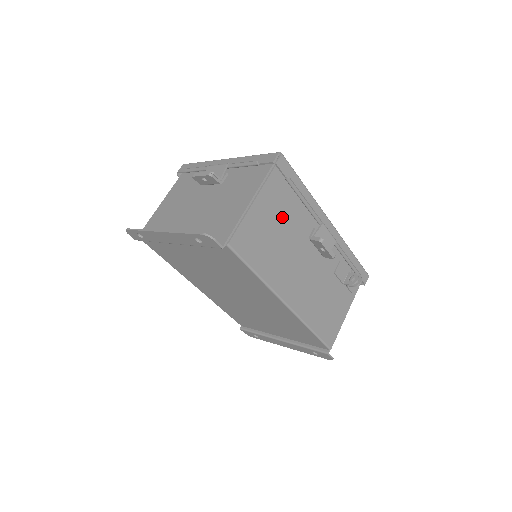
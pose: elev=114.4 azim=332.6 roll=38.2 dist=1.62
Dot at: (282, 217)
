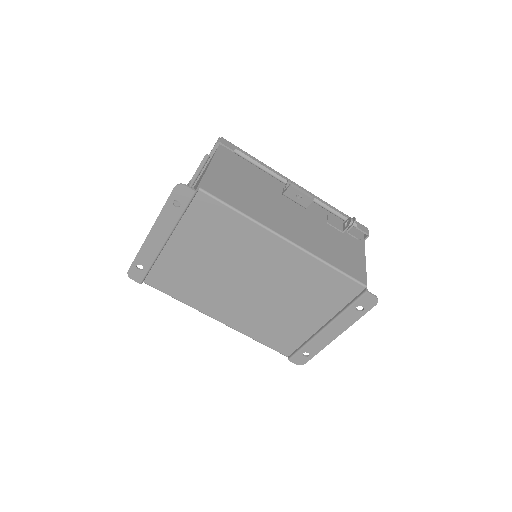
Dot at: (246, 178)
